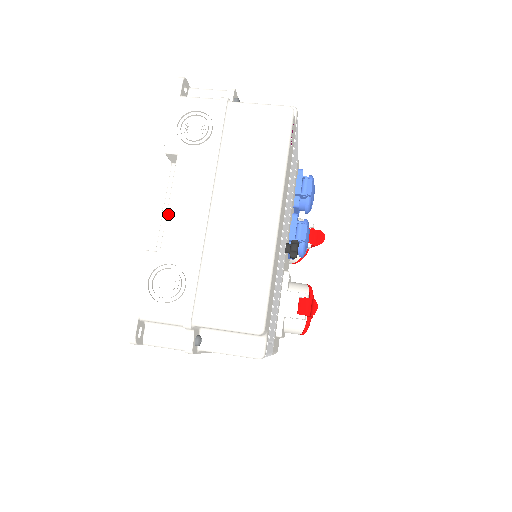
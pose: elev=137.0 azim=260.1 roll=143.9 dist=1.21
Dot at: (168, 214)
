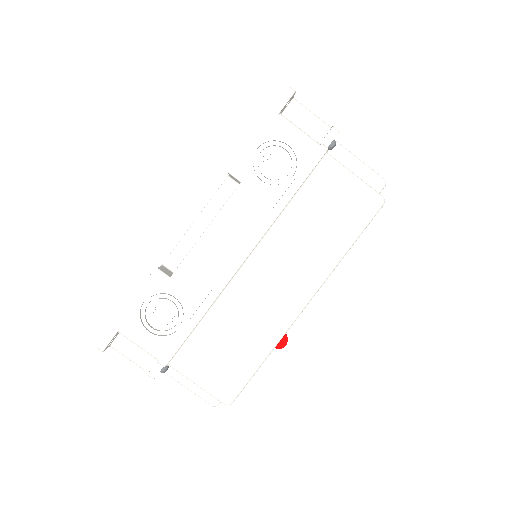
Dot at: (198, 243)
